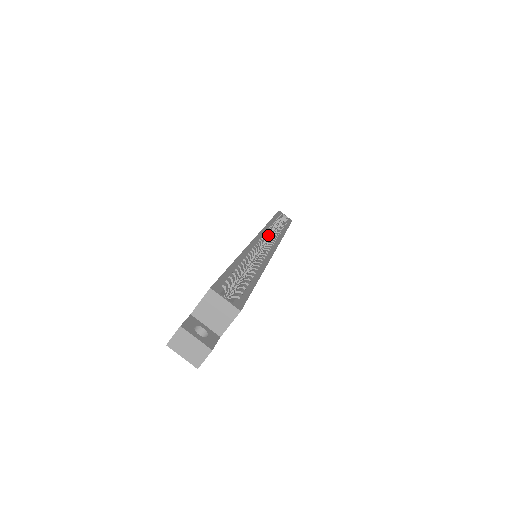
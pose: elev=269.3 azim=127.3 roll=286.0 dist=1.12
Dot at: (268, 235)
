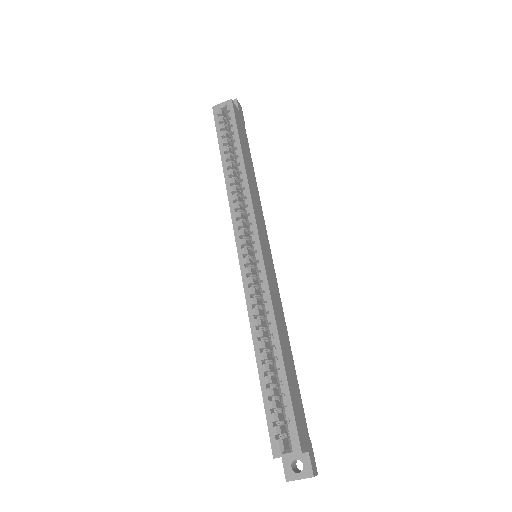
Dot at: (241, 221)
